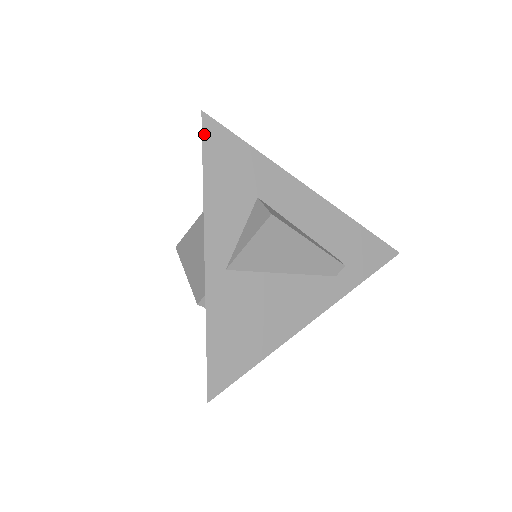
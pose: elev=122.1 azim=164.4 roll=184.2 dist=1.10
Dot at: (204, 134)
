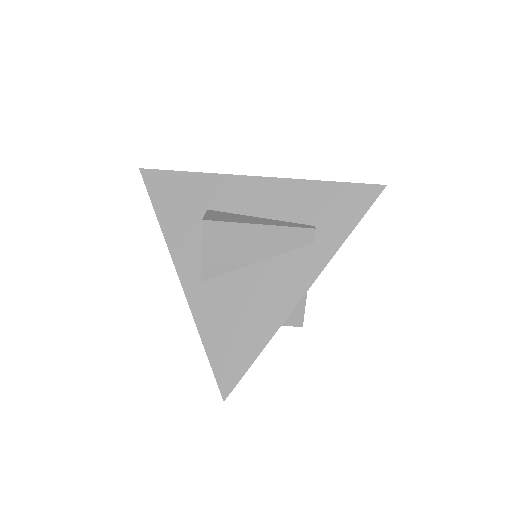
Dot at: (147, 184)
